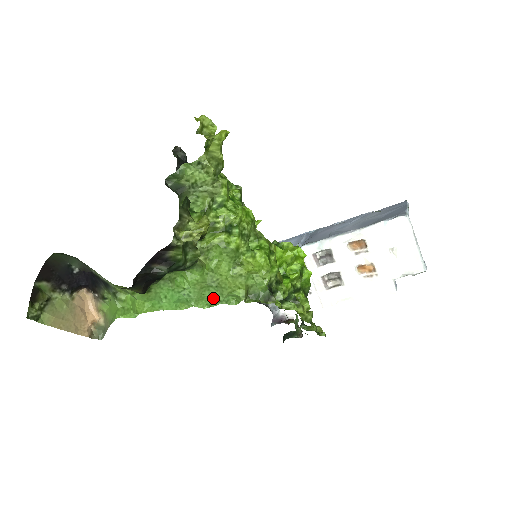
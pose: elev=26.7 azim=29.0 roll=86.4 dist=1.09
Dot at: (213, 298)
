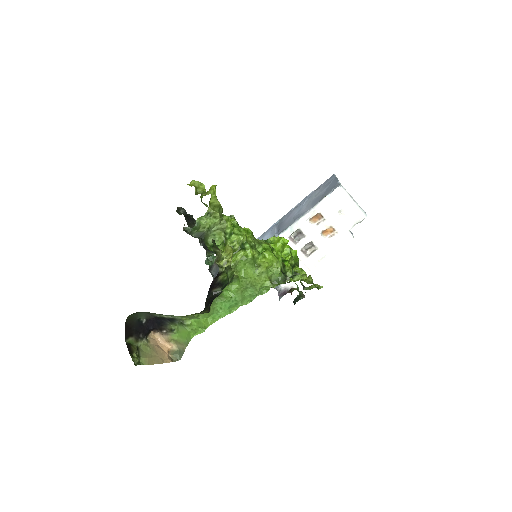
Dot at: (251, 295)
